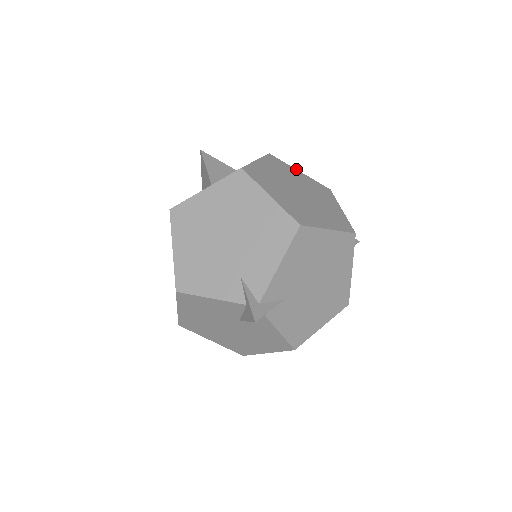
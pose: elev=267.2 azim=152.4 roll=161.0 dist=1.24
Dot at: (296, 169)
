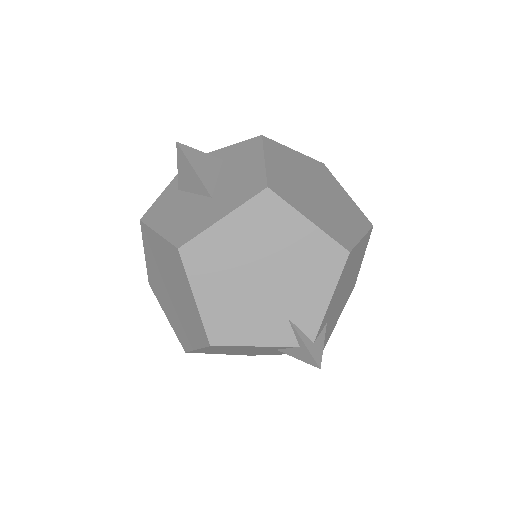
Dot at: (290, 148)
